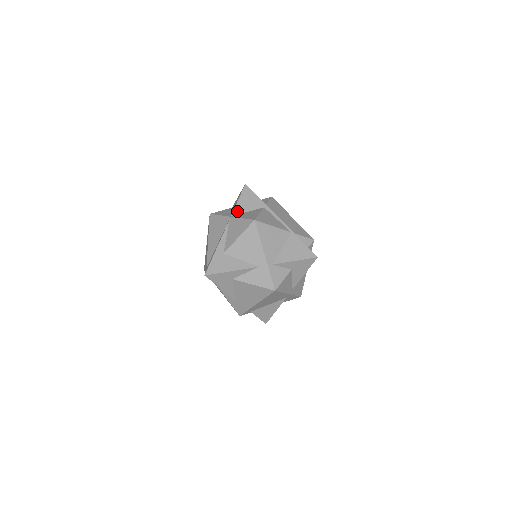
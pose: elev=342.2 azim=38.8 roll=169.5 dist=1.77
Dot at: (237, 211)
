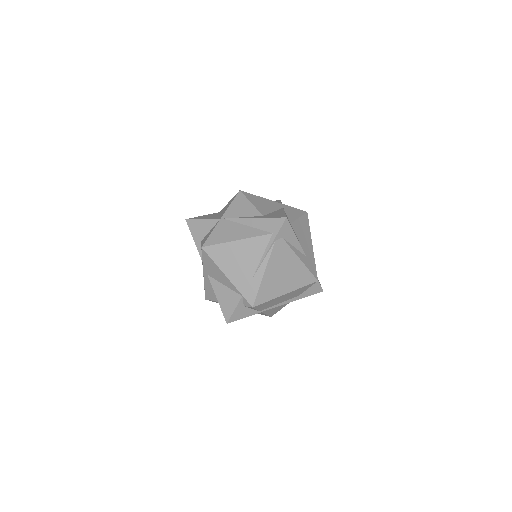
Dot at: (216, 218)
